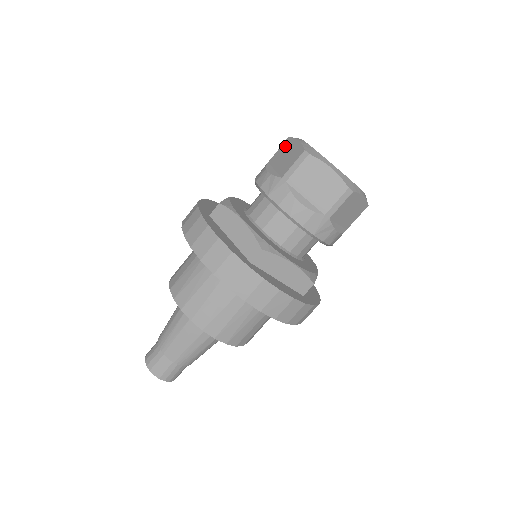
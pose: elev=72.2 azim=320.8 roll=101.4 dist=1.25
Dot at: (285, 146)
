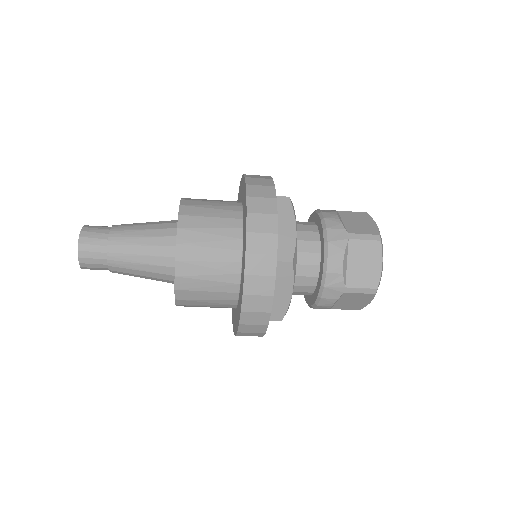
Dot at: (372, 249)
